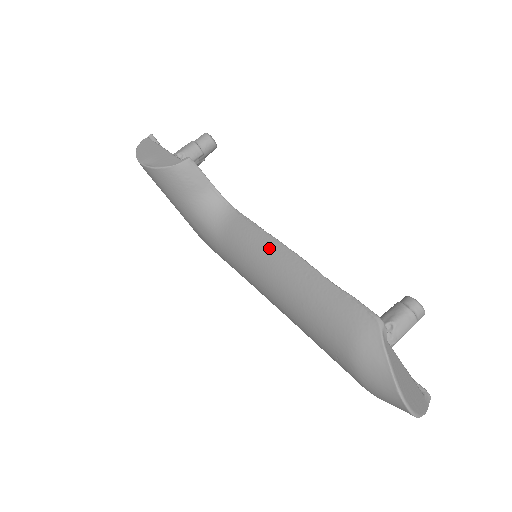
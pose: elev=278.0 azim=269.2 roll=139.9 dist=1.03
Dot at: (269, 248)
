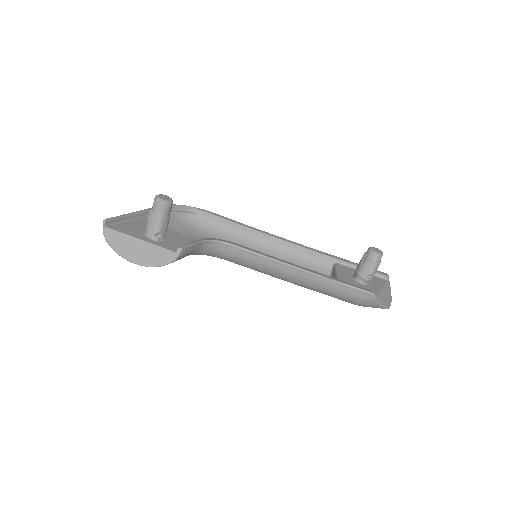
Dot at: (277, 268)
